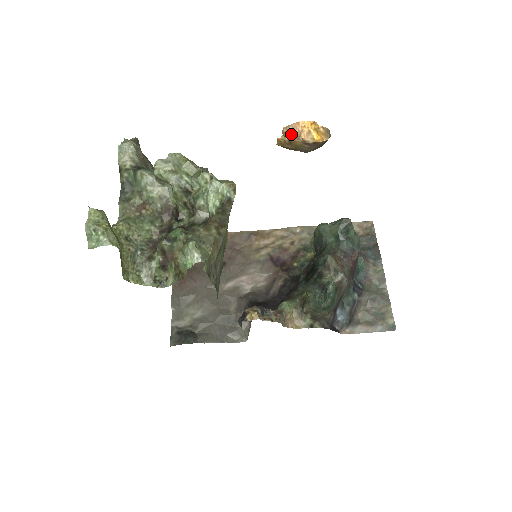
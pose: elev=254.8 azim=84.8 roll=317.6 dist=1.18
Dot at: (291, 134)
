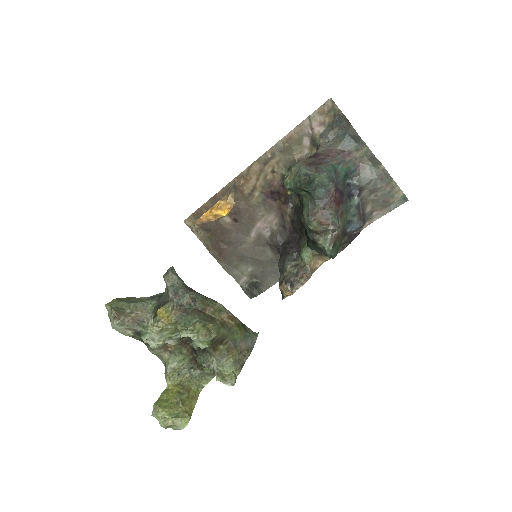
Dot at: (202, 222)
